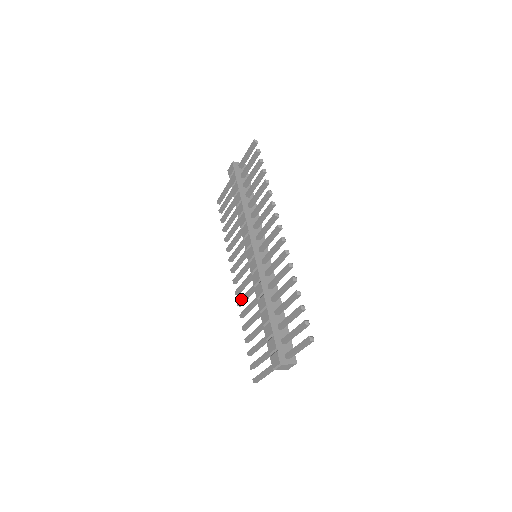
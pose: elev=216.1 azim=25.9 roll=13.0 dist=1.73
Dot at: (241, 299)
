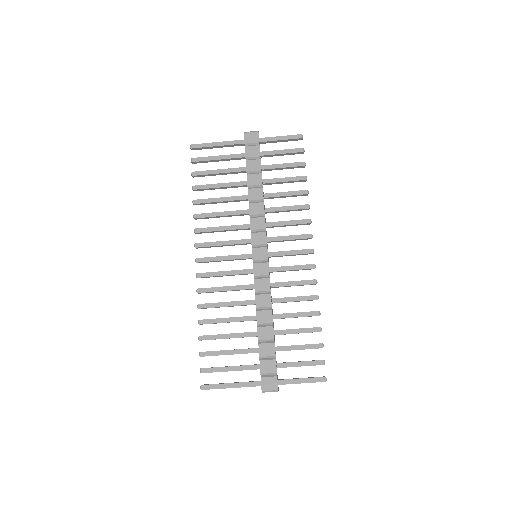
Dot at: (209, 289)
